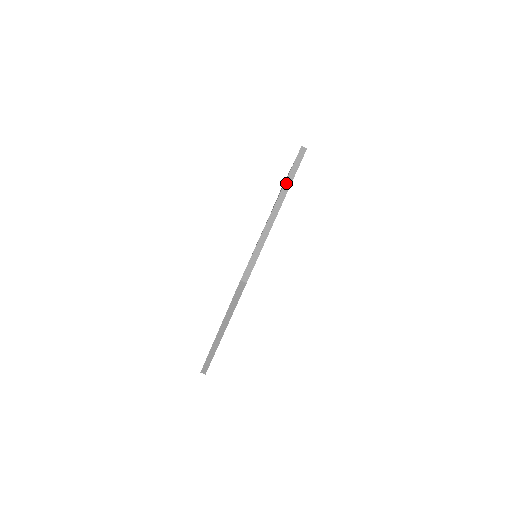
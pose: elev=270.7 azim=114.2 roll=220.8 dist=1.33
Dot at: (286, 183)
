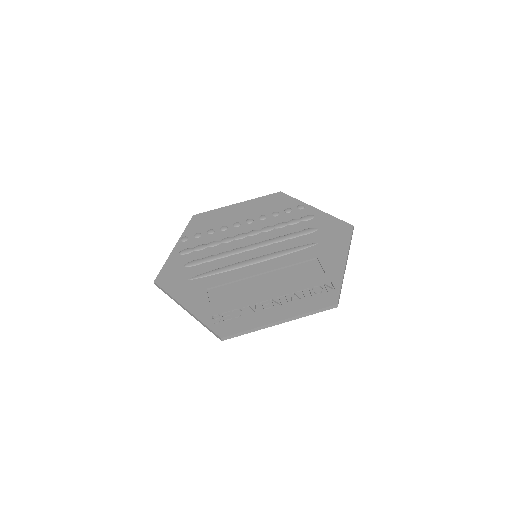
Dot at: occluded
